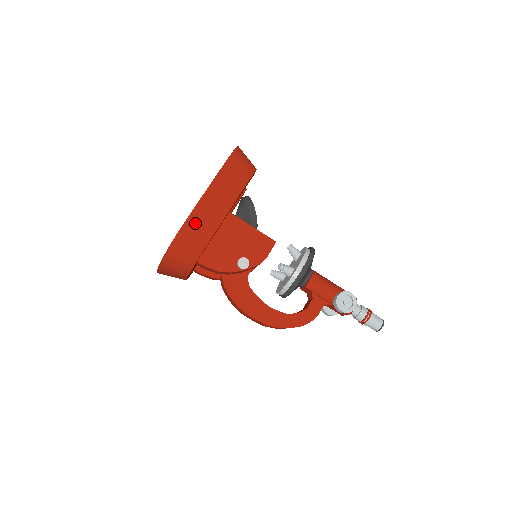
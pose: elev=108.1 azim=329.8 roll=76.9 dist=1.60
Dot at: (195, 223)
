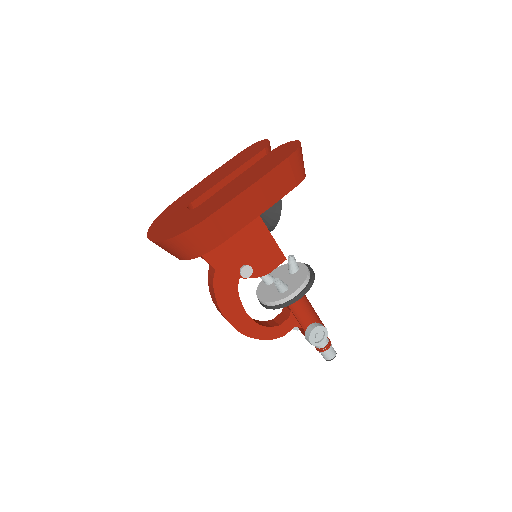
Dot at: (220, 219)
